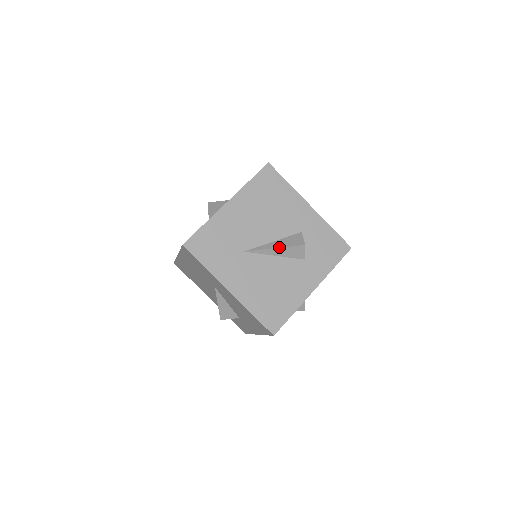
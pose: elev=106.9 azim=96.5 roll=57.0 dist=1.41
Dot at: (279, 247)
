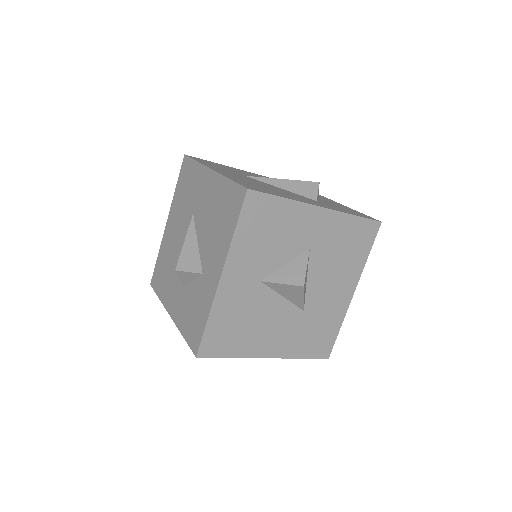
Dot at: (287, 180)
